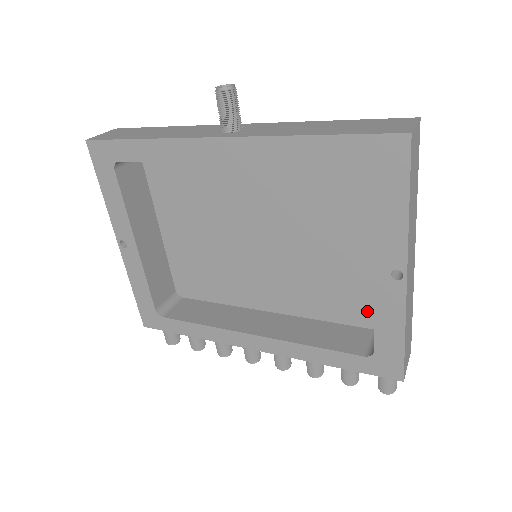
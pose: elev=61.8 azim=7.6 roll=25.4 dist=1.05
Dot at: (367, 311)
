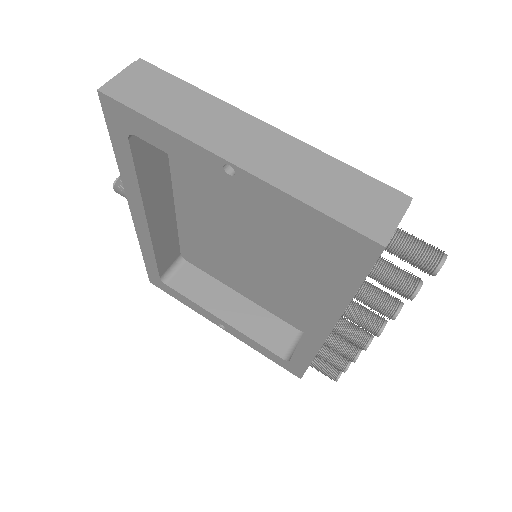
Dot at: occluded
